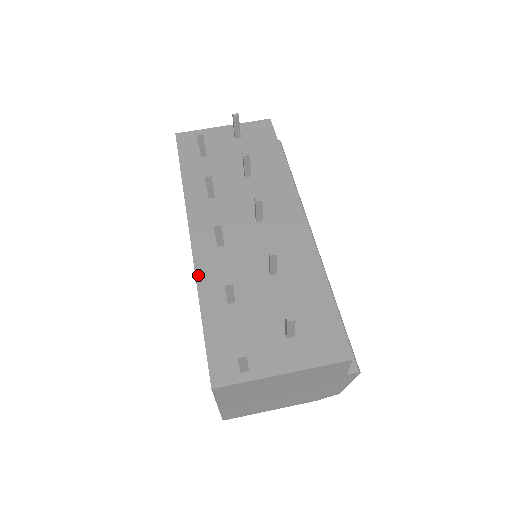
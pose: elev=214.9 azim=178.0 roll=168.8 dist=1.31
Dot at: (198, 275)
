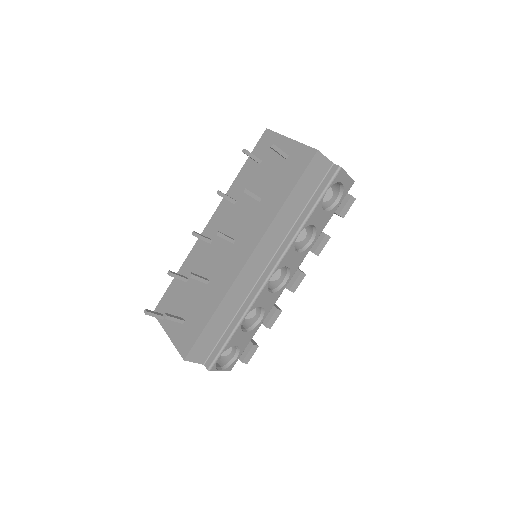
Dot at: (191, 252)
